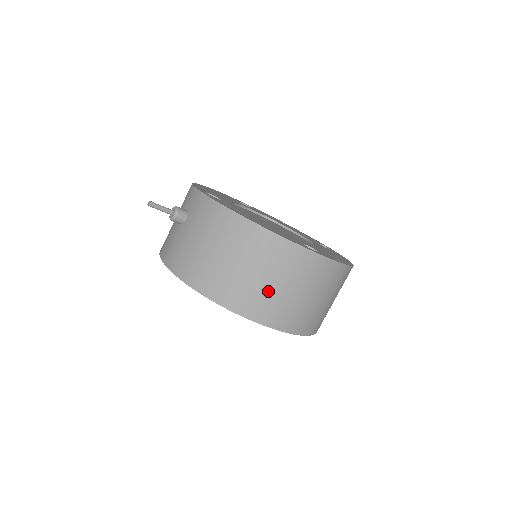
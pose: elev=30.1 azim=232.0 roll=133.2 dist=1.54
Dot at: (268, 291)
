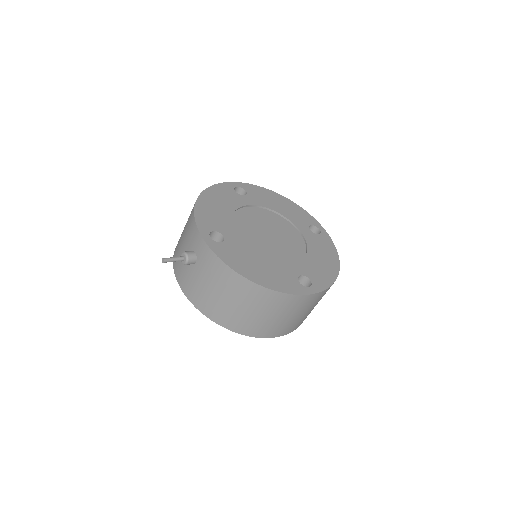
Dot at: (271, 322)
